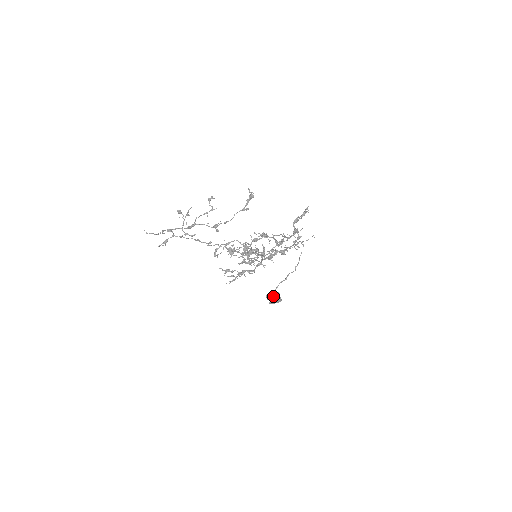
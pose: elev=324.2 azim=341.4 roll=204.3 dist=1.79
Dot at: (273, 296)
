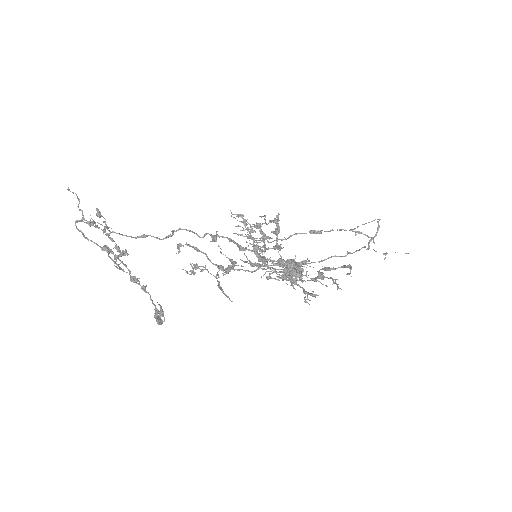
Dot at: (290, 272)
